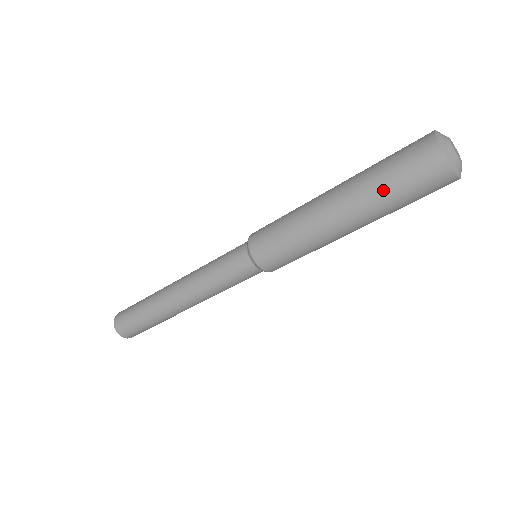
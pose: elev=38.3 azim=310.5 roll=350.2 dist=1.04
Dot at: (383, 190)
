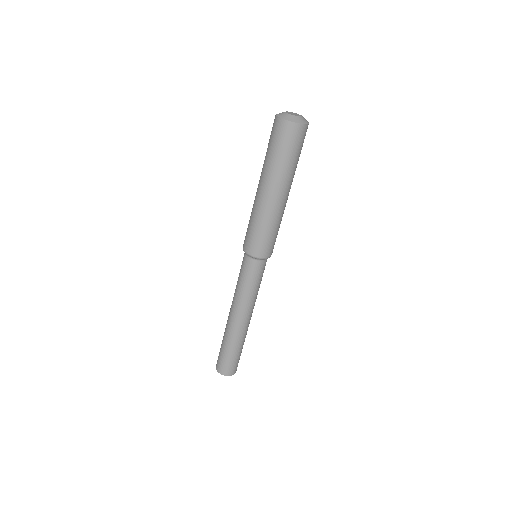
Dot at: (266, 156)
